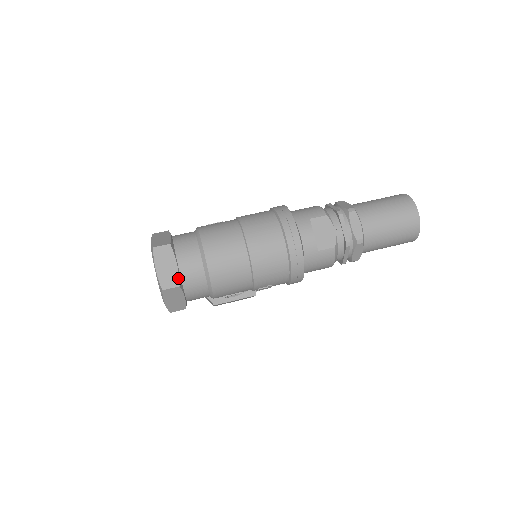
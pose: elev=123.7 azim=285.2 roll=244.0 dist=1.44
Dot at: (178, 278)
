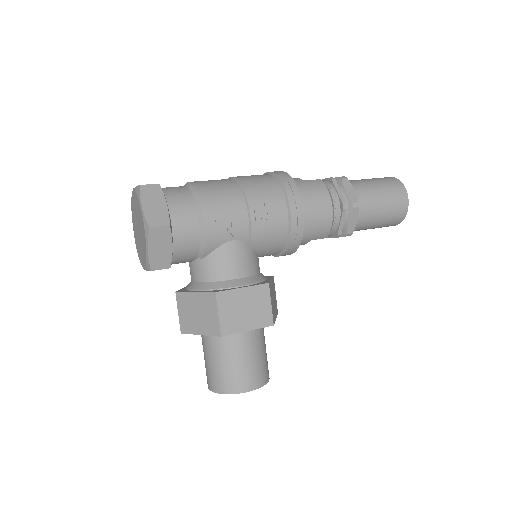
Dot at: occluded
